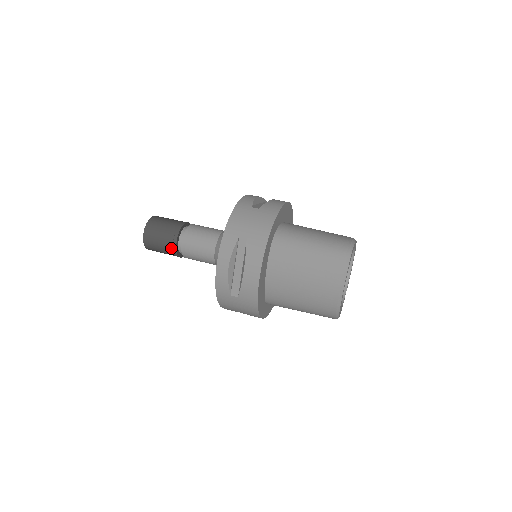
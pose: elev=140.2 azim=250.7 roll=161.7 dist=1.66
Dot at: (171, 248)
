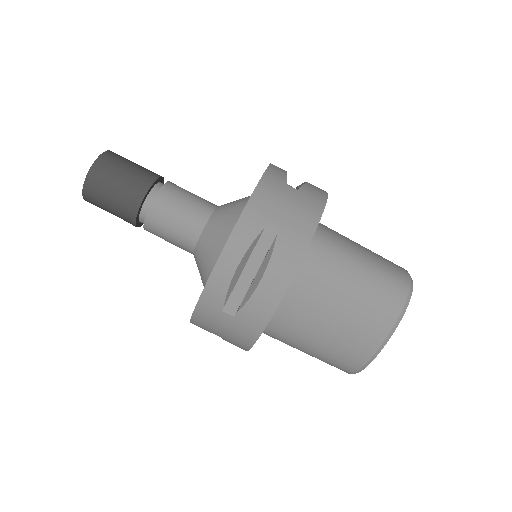
Dot at: (129, 209)
